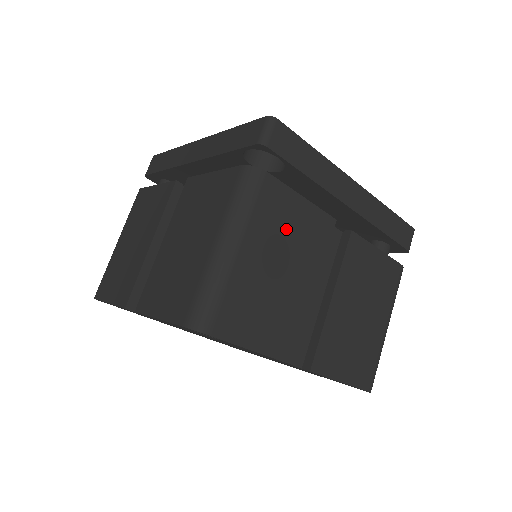
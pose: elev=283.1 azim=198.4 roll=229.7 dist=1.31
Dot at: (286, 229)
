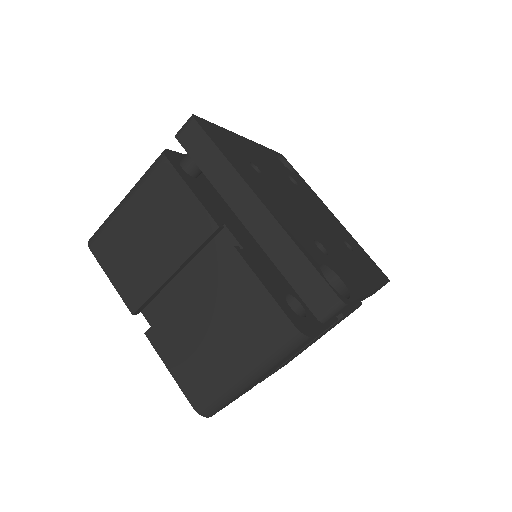
Dot at: occluded
